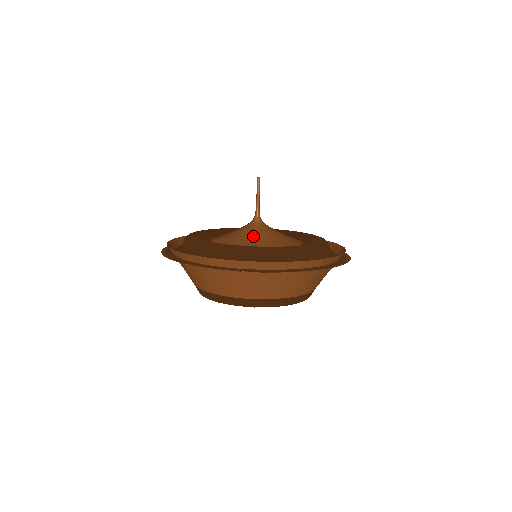
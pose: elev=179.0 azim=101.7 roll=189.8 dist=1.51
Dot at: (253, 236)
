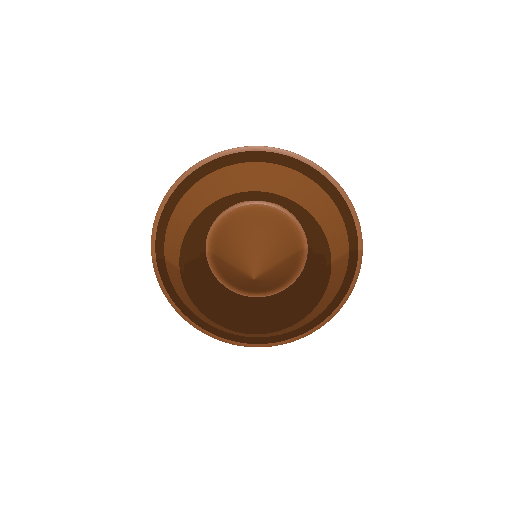
Dot at: occluded
